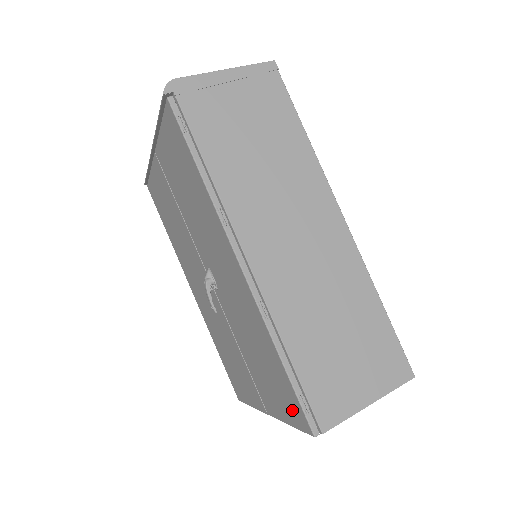
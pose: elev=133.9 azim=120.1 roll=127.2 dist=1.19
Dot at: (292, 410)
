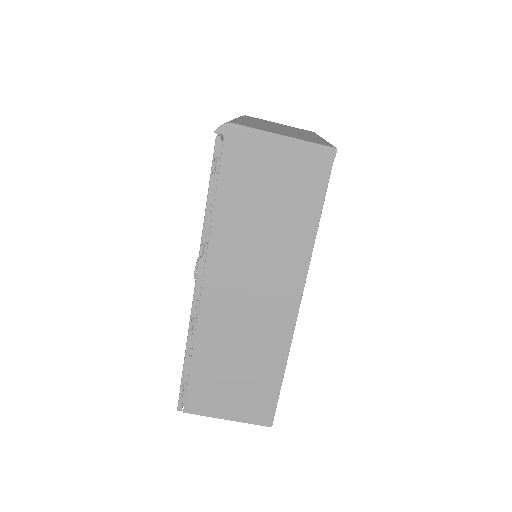
Dot at: occluded
